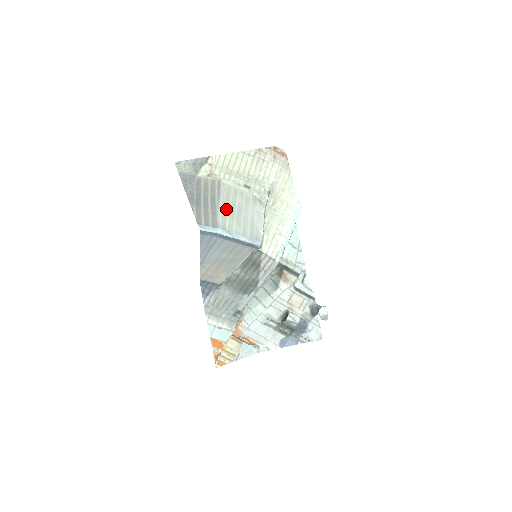
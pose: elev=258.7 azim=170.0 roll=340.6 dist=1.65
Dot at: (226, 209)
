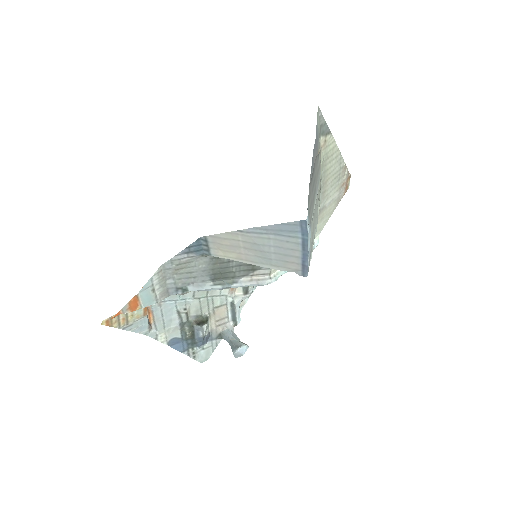
Dot at: occluded
